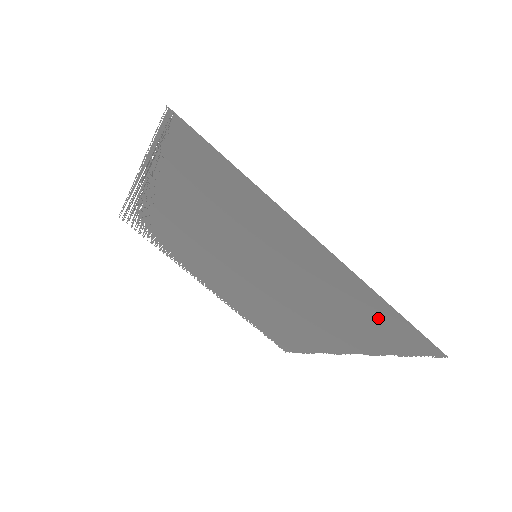
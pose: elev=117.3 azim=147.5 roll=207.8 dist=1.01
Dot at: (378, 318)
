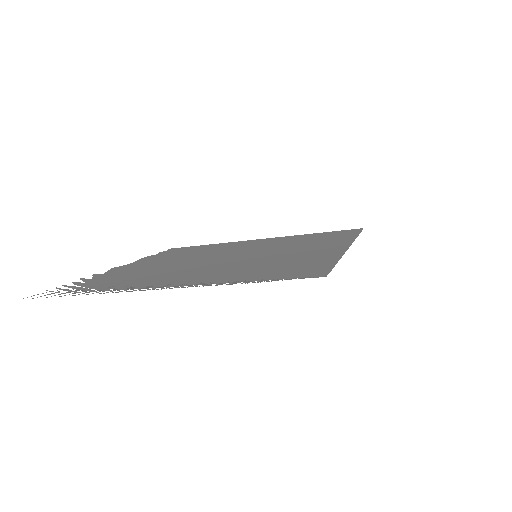
Dot at: occluded
